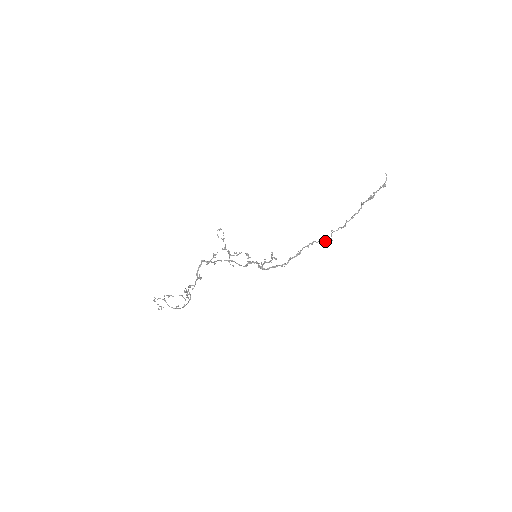
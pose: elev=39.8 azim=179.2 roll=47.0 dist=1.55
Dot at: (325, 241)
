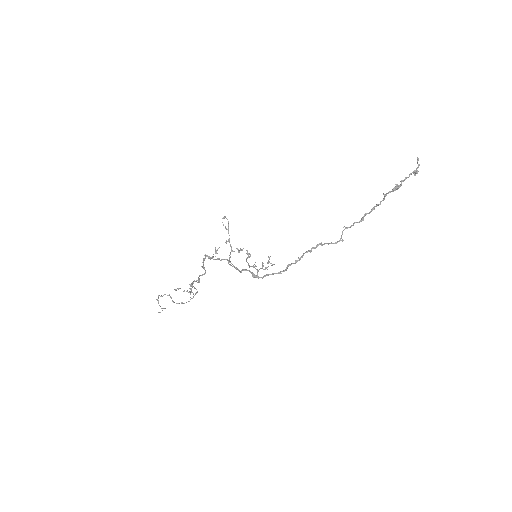
Dot at: (332, 243)
